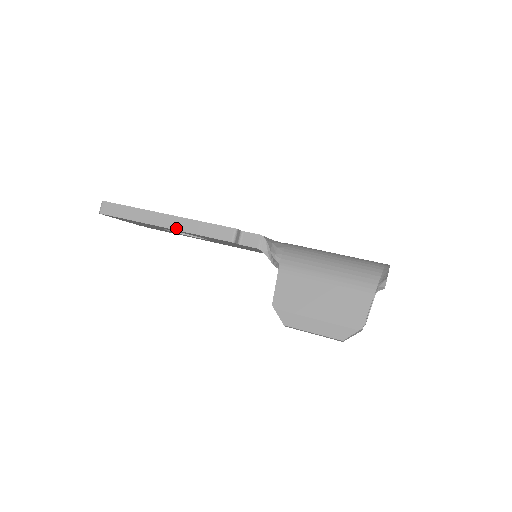
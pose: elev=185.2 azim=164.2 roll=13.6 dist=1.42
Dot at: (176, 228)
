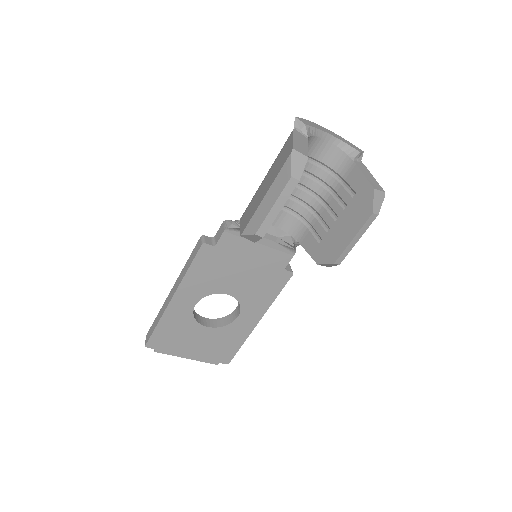
Dot at: (177, 287)
